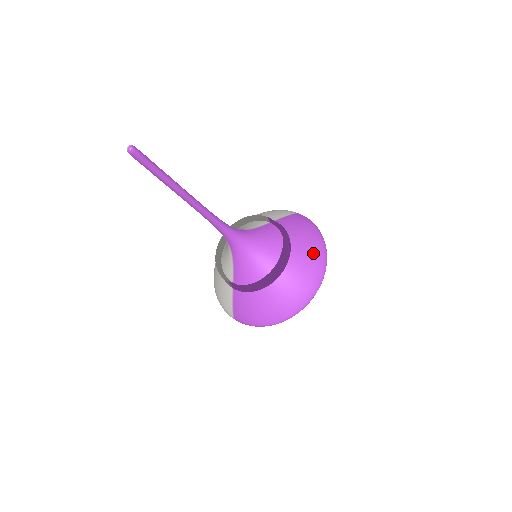
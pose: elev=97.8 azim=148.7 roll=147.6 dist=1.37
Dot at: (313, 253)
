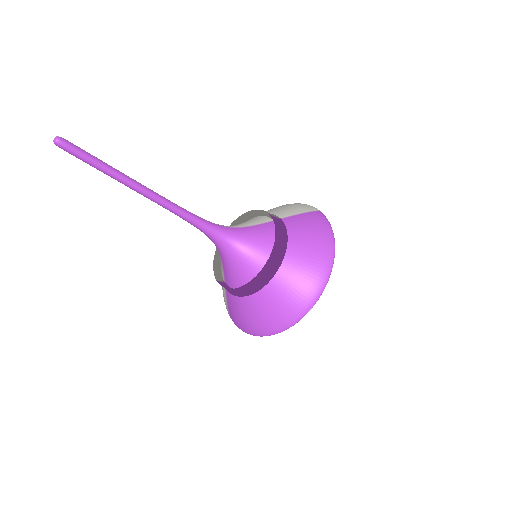
Dot at: (312, 264)
